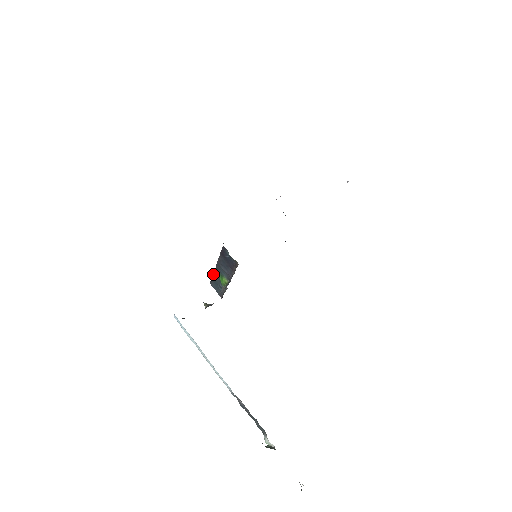
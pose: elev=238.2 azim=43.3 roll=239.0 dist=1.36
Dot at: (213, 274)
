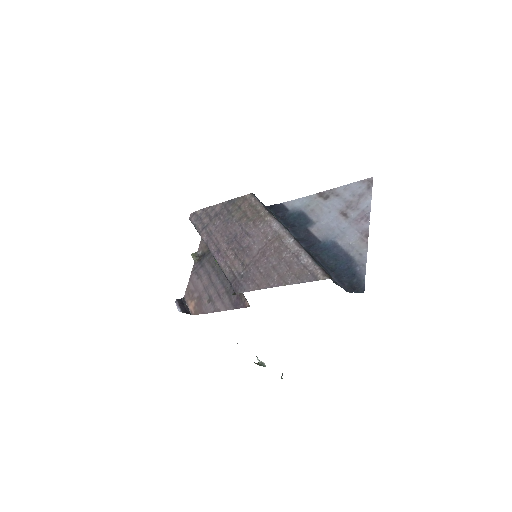
Dot at: (201, 237)
